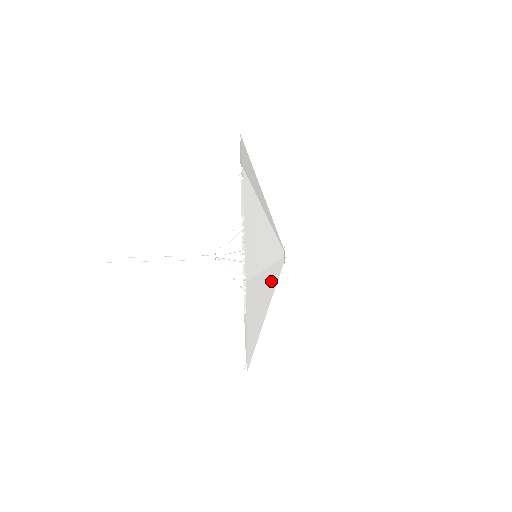
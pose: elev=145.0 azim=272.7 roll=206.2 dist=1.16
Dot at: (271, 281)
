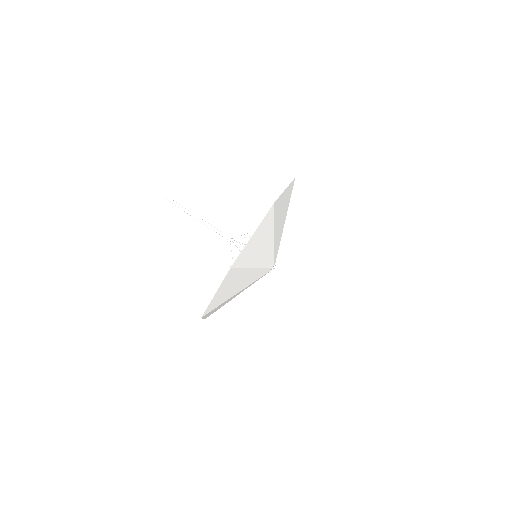
Dot at: (244, 289)
